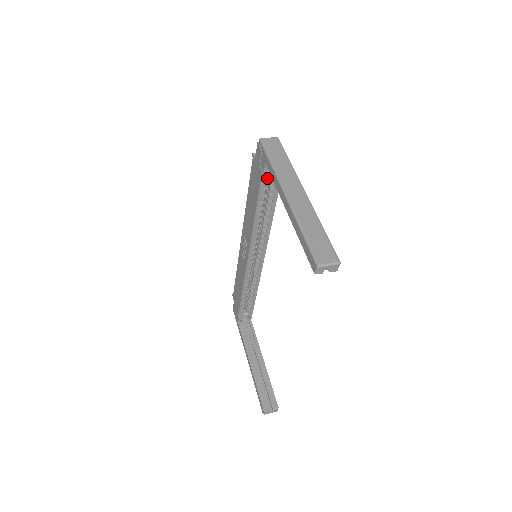
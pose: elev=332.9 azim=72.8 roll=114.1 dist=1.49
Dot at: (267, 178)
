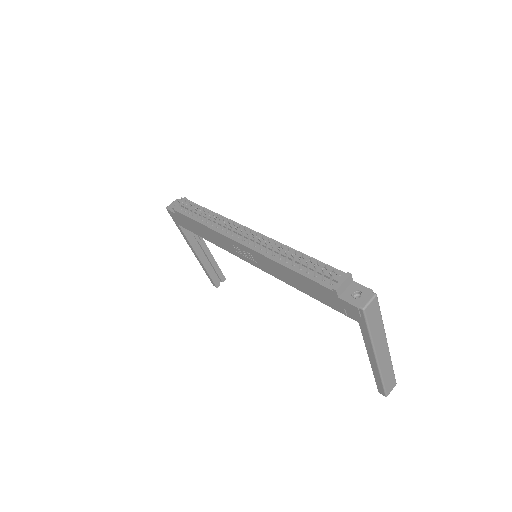
Dot at: occluded
